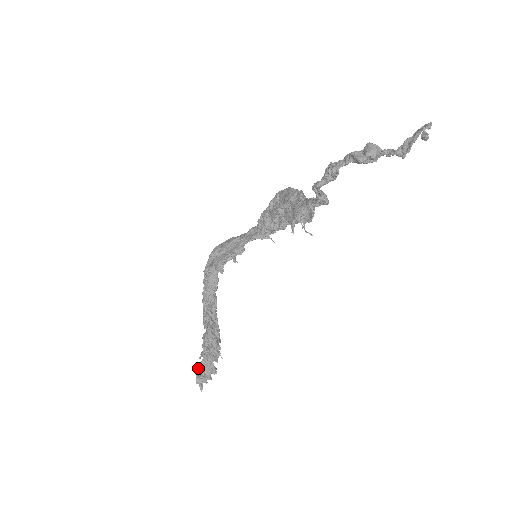
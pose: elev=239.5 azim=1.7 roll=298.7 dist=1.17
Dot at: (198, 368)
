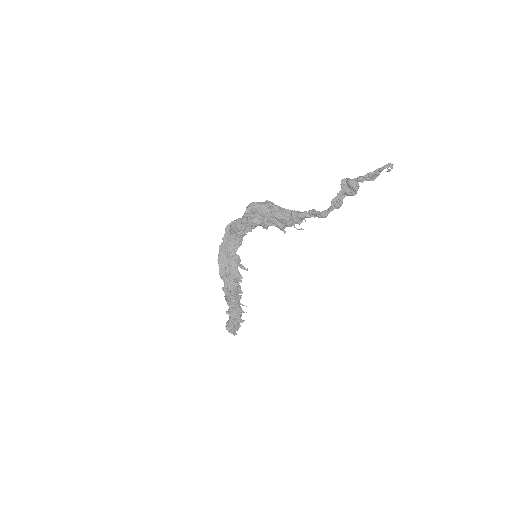
Dot at: (231, 329)
